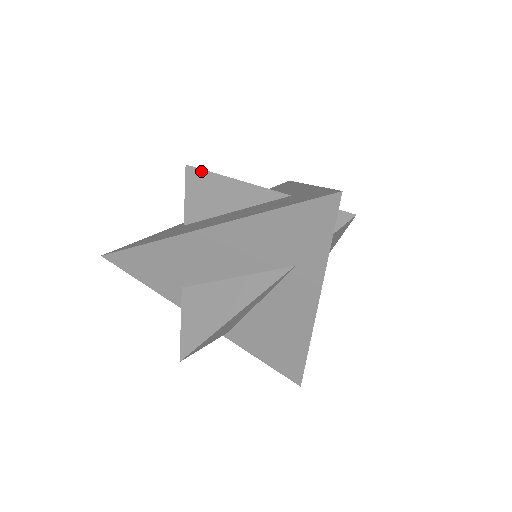
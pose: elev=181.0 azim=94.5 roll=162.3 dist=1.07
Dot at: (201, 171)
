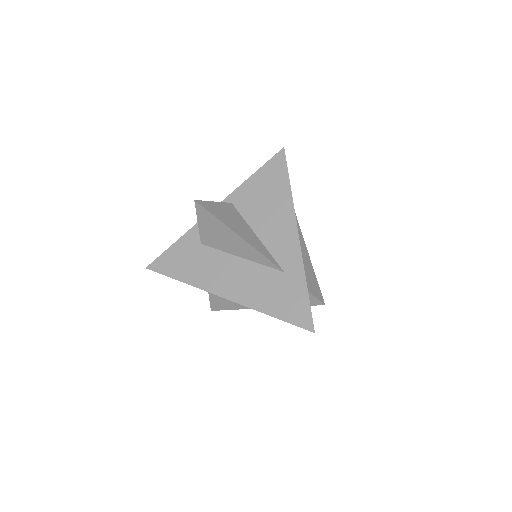
Dot at: (210, 214)
